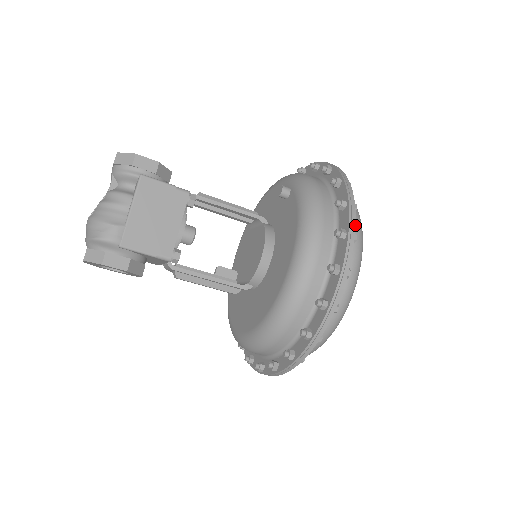
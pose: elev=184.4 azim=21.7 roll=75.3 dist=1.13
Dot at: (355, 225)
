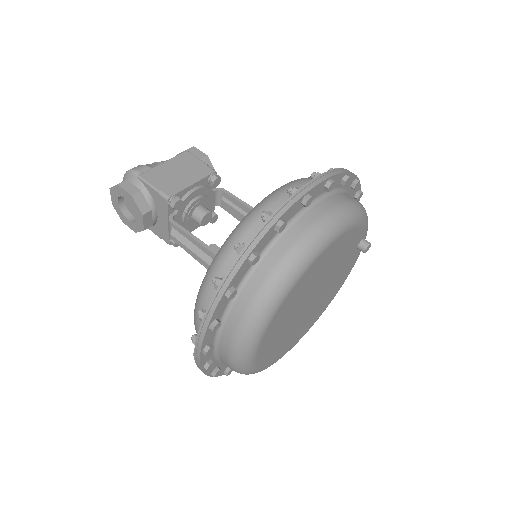
Dot at: (336, 174)
